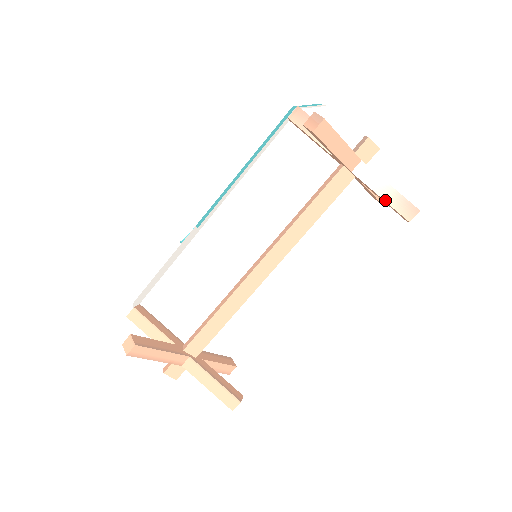
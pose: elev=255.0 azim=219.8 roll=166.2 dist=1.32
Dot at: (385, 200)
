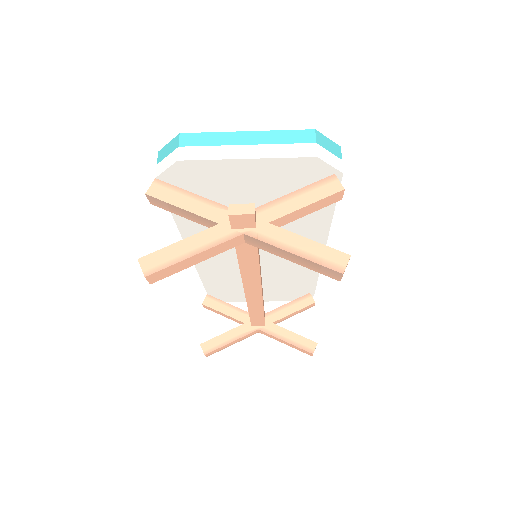
Dot at: (298, 264)
